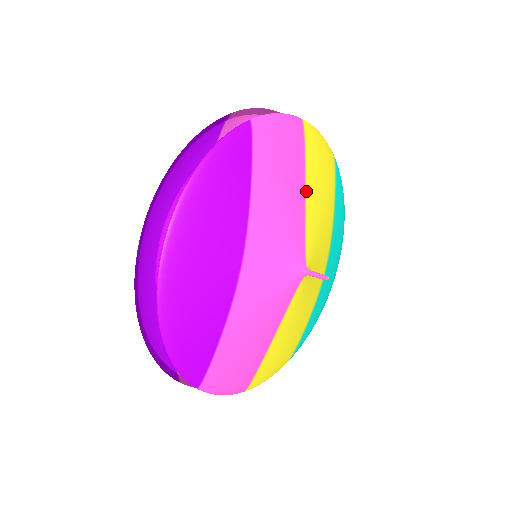
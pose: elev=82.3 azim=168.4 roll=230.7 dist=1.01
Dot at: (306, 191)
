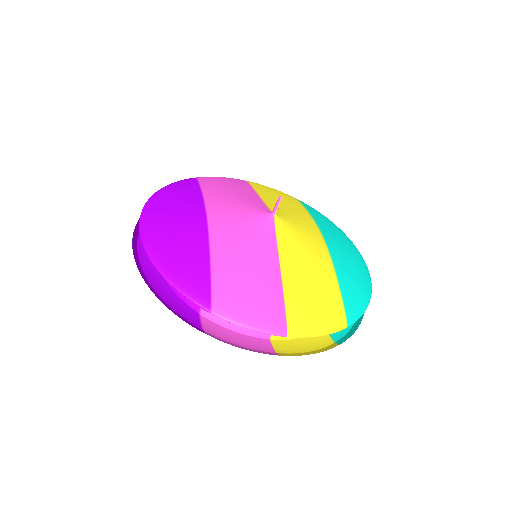
Dot at: (258, 194)
